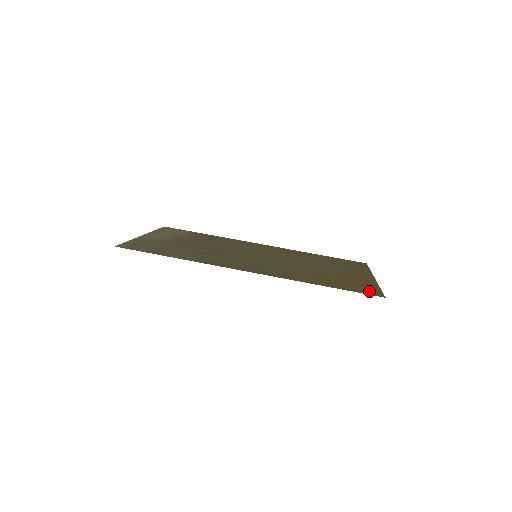
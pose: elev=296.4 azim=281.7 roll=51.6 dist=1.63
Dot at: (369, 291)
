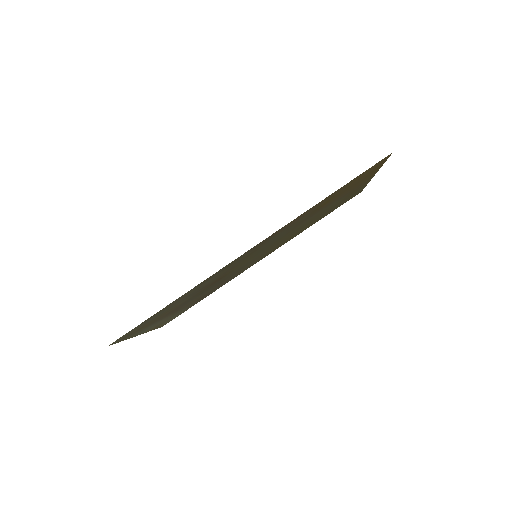
Dot at: (375, 166)
